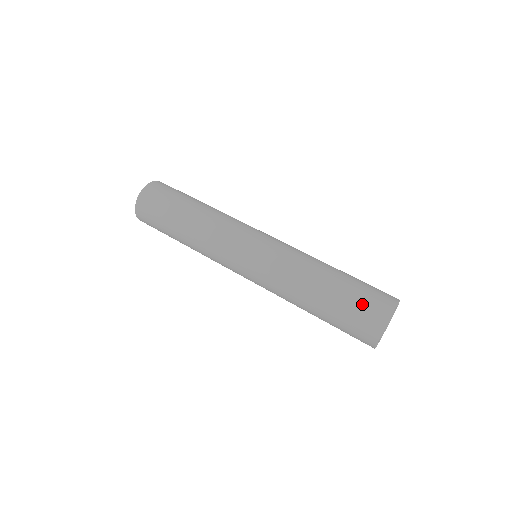
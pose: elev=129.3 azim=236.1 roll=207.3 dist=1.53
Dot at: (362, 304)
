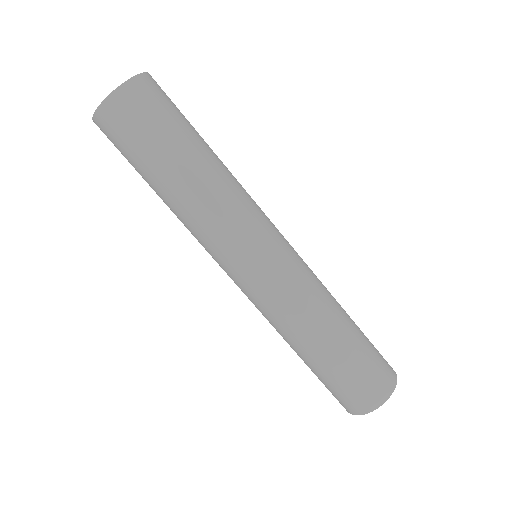
Dot at: (329, 390)
